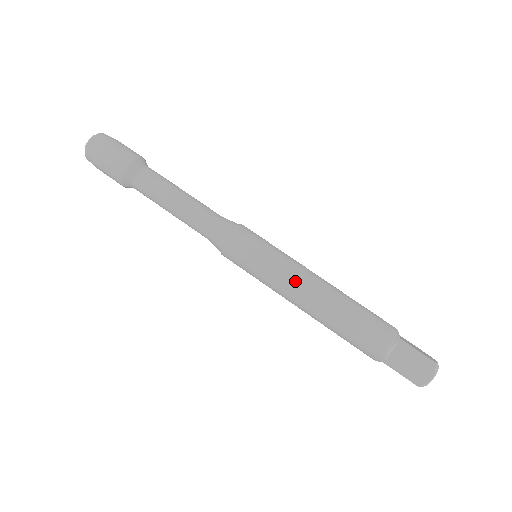
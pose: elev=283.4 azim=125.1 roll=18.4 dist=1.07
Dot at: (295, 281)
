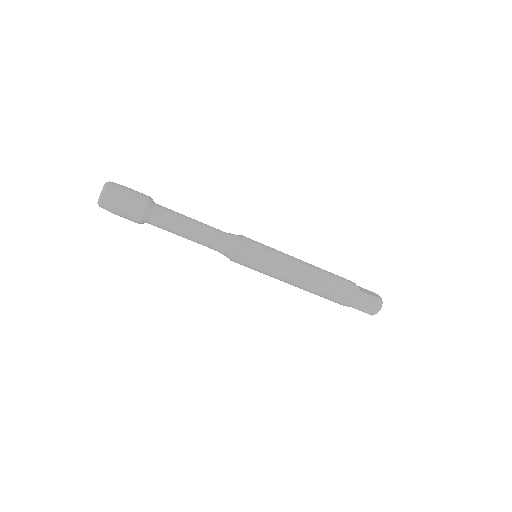
Dot at: occluded
